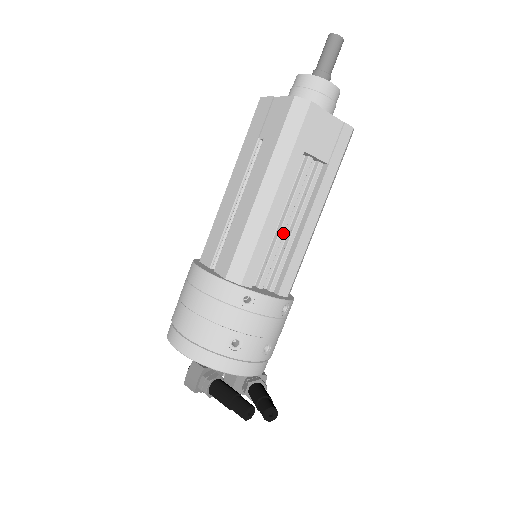
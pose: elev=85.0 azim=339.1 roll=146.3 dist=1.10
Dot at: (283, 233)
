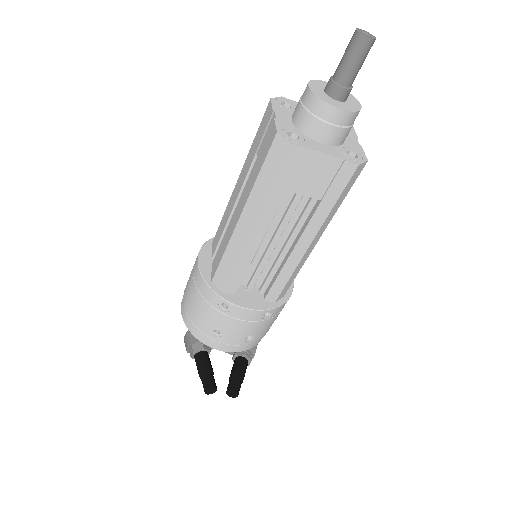
Dot at: (271, 253)
